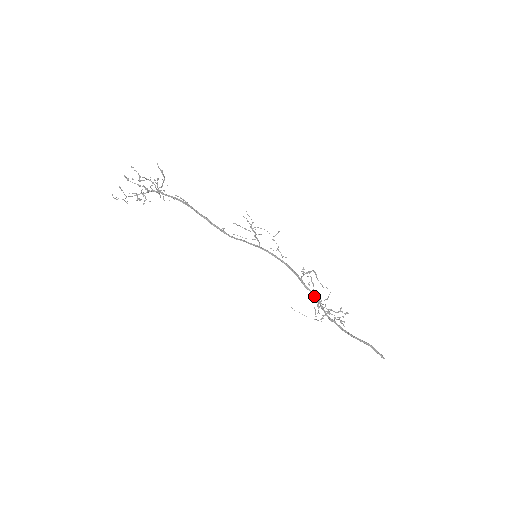
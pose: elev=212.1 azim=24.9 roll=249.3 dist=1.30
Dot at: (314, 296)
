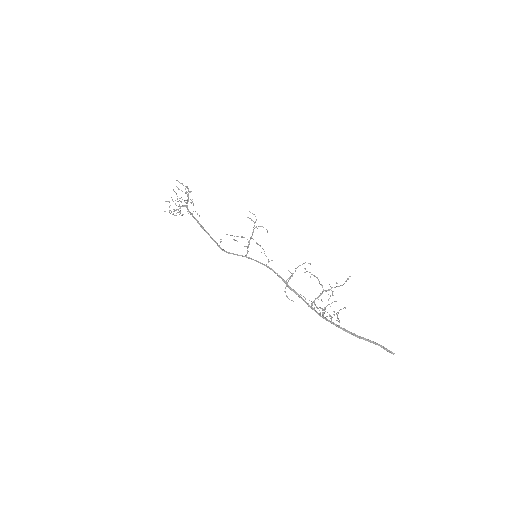
Dot at: (321, 285)
